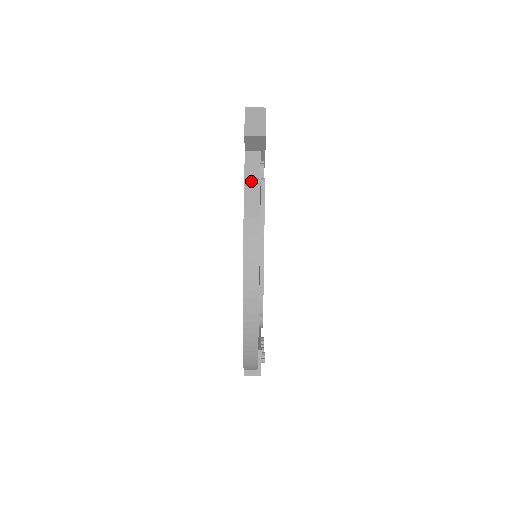
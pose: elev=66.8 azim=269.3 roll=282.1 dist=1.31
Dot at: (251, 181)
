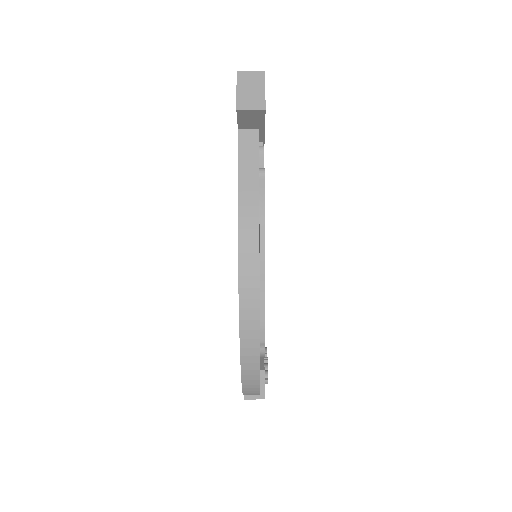
Dot at: (247, 170)
